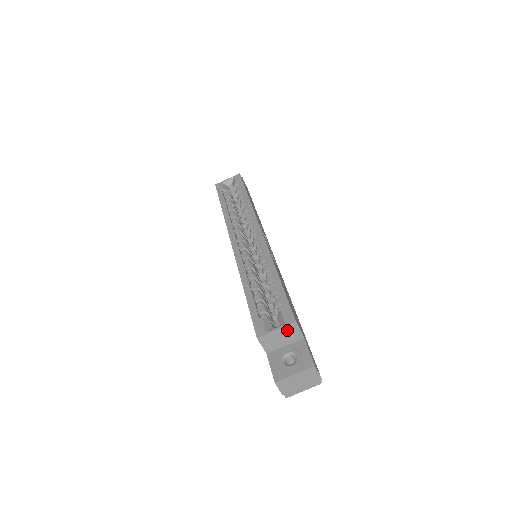
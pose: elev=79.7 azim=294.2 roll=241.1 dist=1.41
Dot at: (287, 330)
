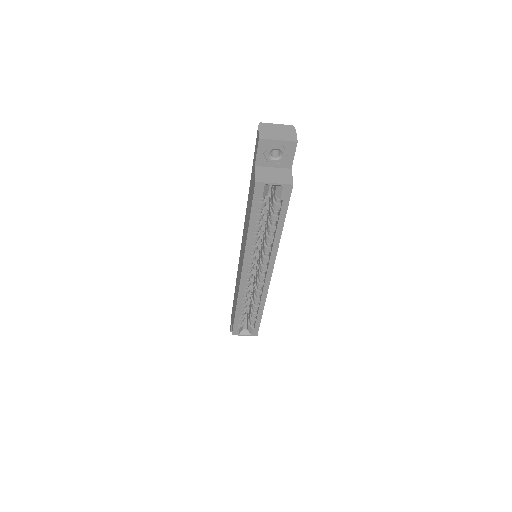
Dot at: occluded
